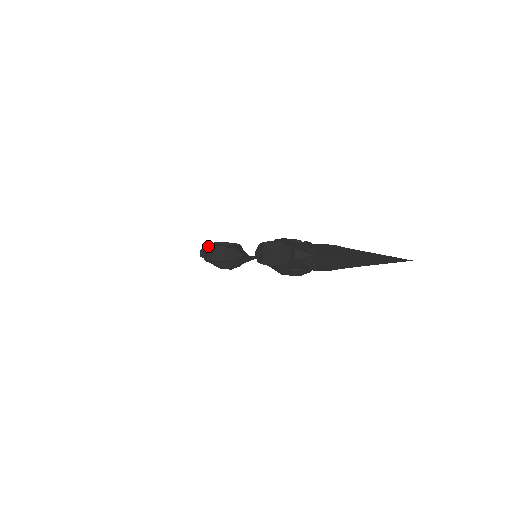
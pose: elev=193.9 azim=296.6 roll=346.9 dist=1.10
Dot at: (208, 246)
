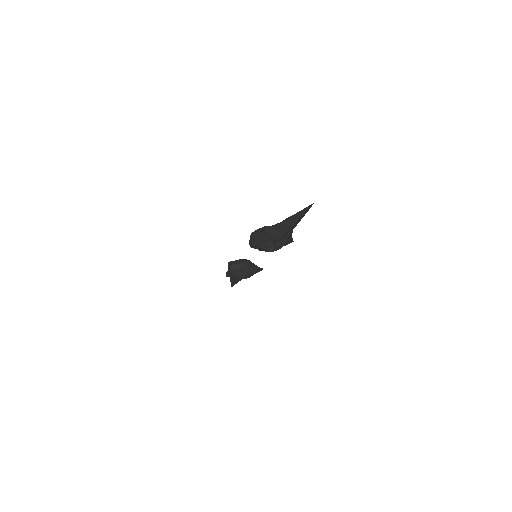
Dot at: (228, 263)
